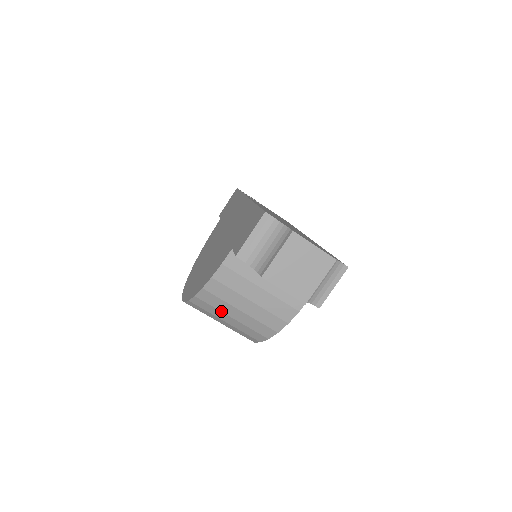
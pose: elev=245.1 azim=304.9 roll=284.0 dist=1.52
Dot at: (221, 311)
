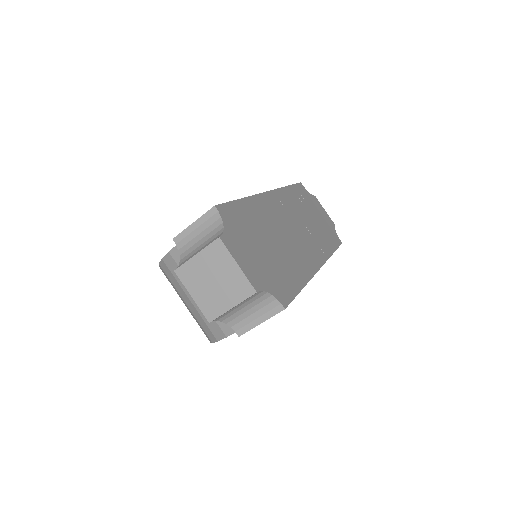
Dot at: (177, 291)
